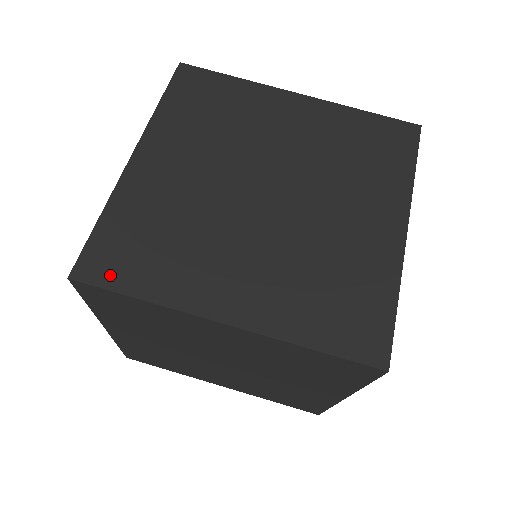
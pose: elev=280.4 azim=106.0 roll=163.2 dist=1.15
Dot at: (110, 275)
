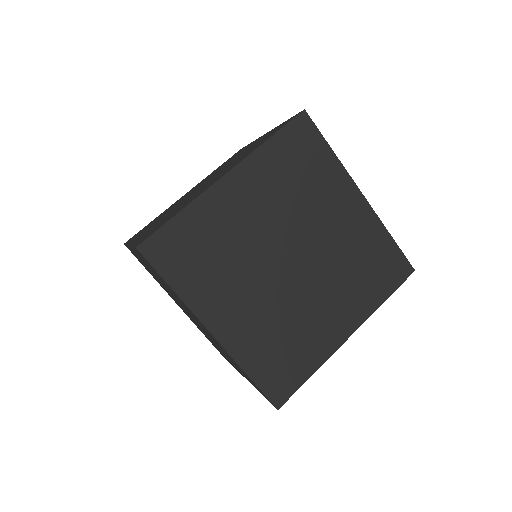
Dot at: (290, 386)
